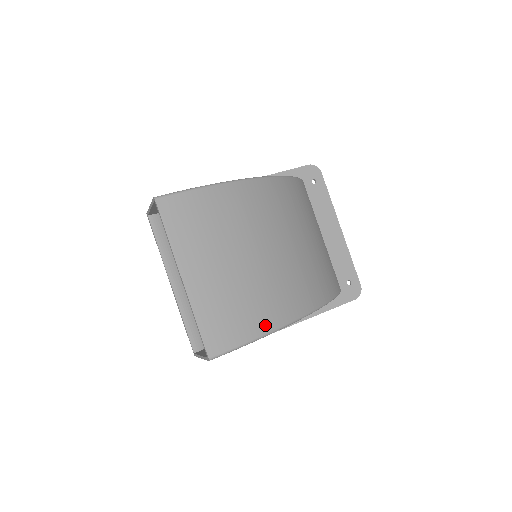
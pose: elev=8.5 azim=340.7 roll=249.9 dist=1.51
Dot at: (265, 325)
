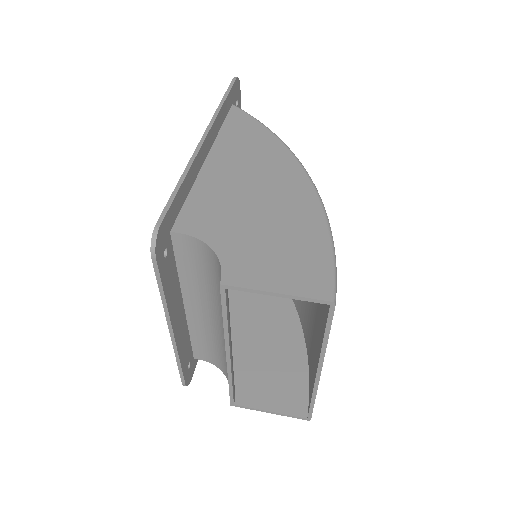
Dot at: occluded
